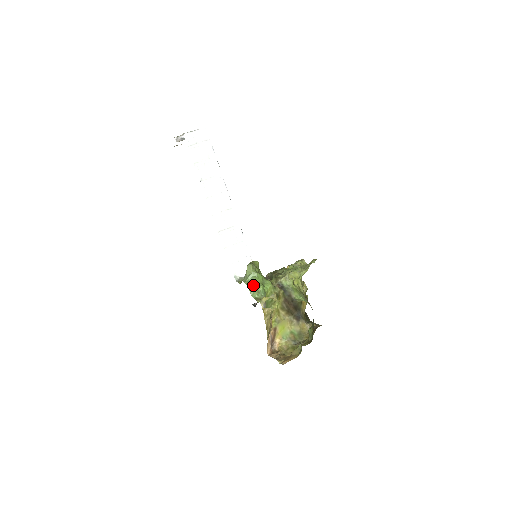
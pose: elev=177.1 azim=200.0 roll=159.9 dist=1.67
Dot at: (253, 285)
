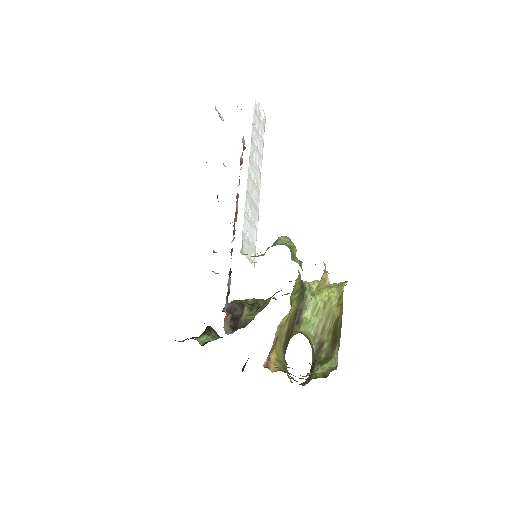
Dot at: (293, 253)
